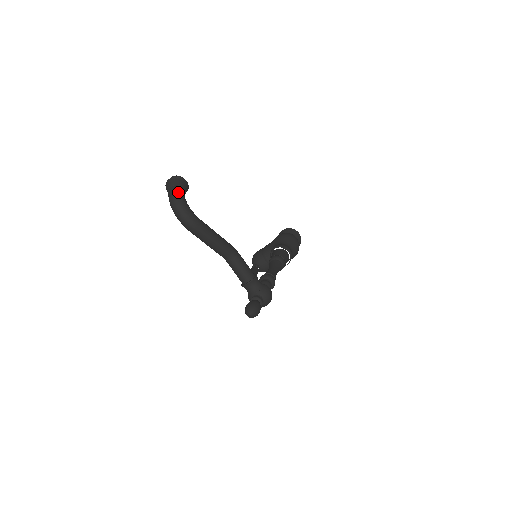
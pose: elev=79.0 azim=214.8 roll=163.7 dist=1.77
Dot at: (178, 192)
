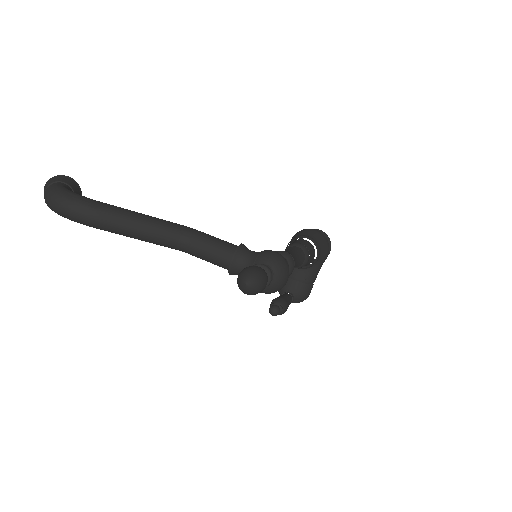
Dot at: (52, 185)
